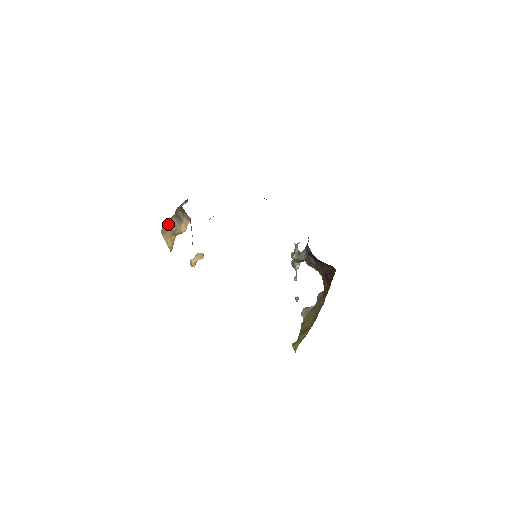
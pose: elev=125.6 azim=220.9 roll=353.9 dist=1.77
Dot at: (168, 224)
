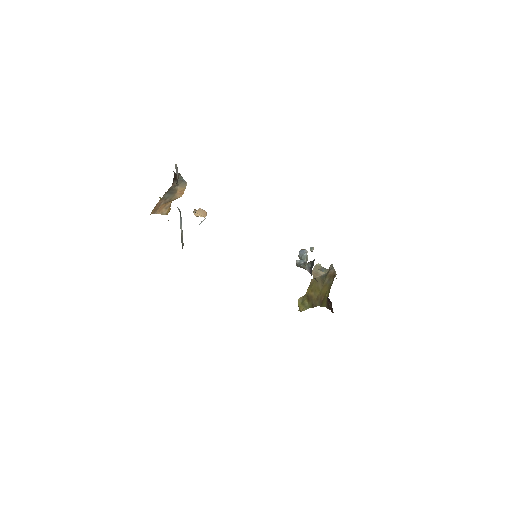
Dot at: (158, 202)
